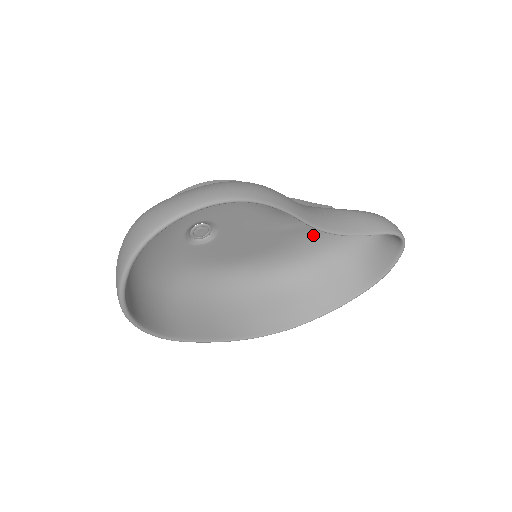
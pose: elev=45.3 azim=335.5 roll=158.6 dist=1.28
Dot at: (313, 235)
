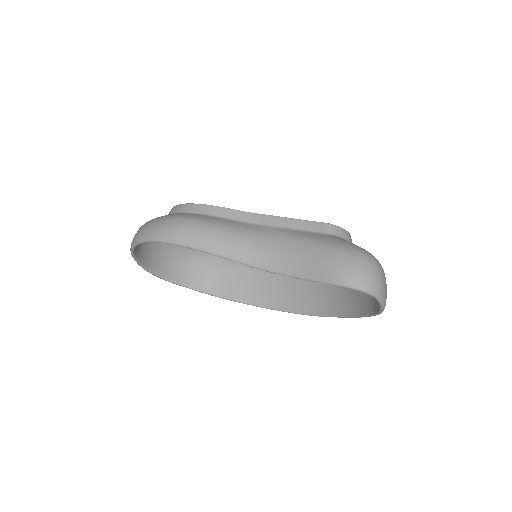
Dot at: occluded
